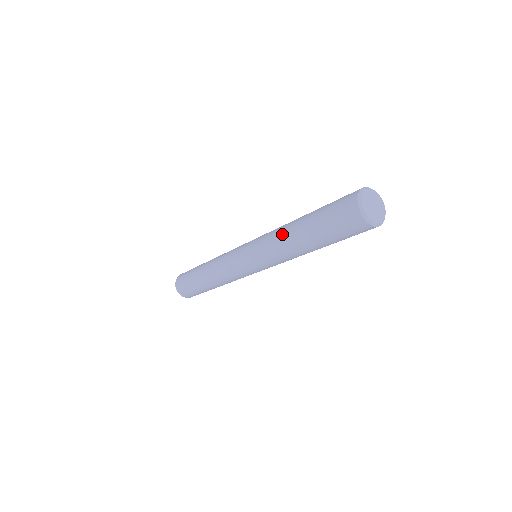
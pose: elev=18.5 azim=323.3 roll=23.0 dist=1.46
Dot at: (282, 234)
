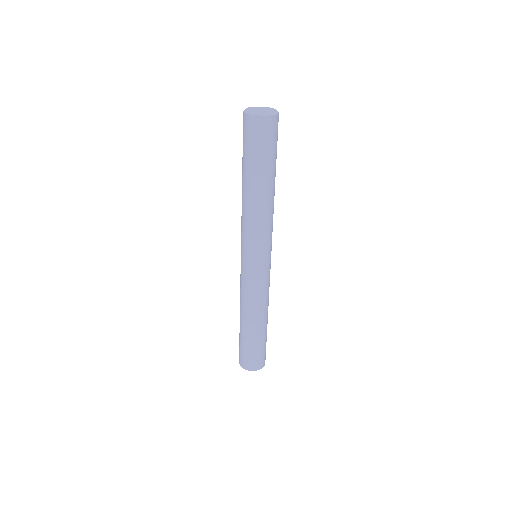
Dot at: (243, 204)
